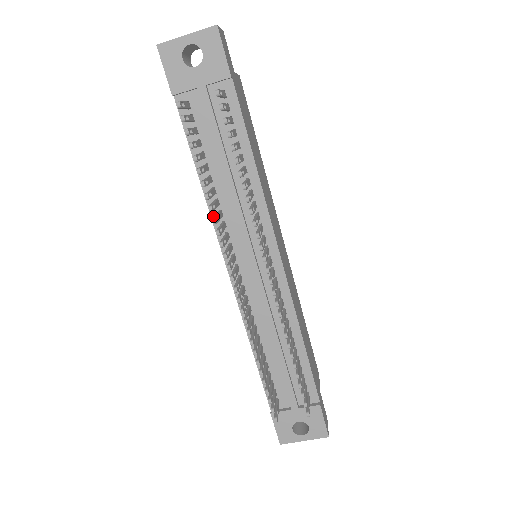
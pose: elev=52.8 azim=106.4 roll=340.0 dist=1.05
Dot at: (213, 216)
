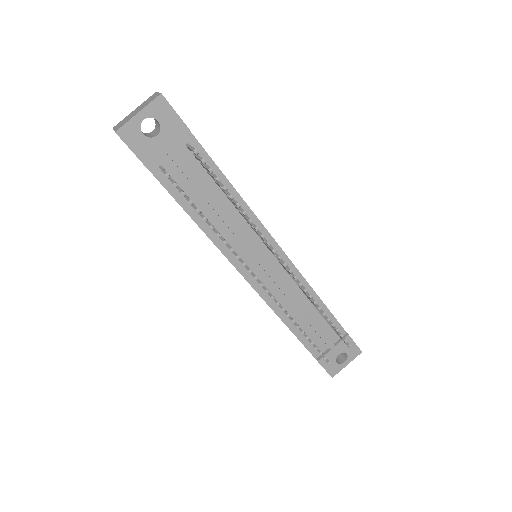
Dot at: (218, 245)
